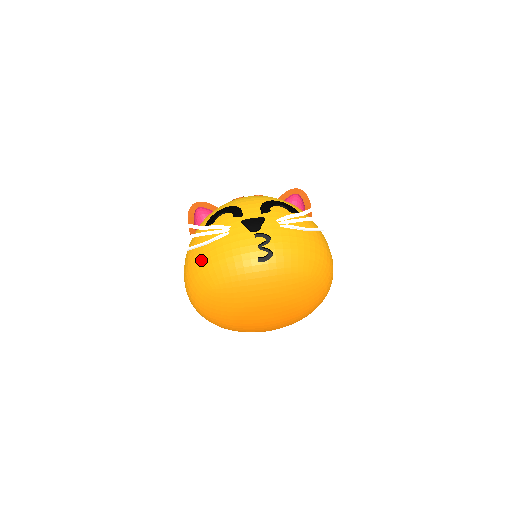
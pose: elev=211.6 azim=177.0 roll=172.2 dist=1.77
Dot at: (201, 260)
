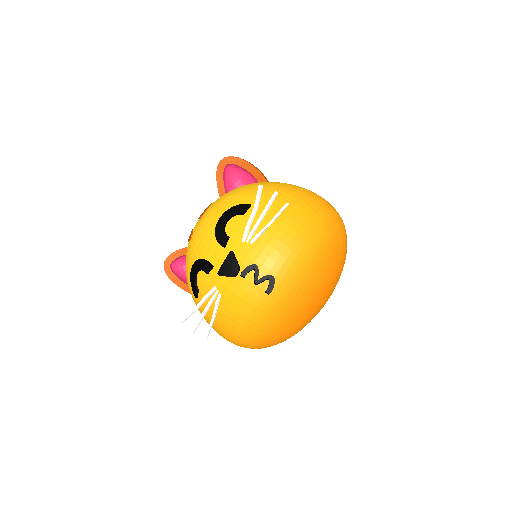
Dot at: (225, 330)
